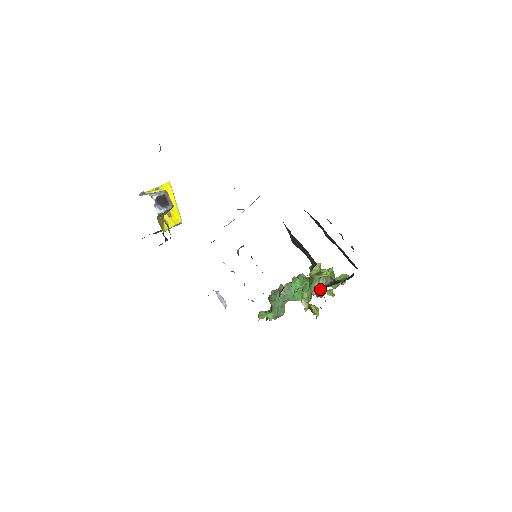
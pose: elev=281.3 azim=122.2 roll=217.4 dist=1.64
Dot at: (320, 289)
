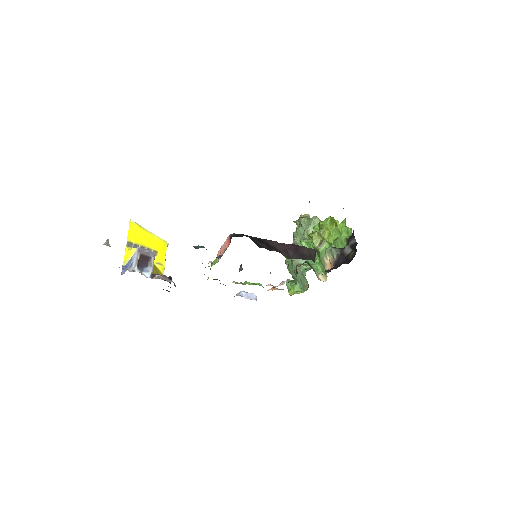
Dot at: (331, 266)
